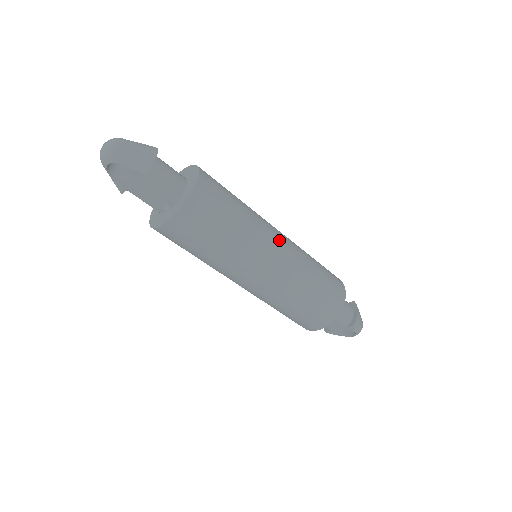
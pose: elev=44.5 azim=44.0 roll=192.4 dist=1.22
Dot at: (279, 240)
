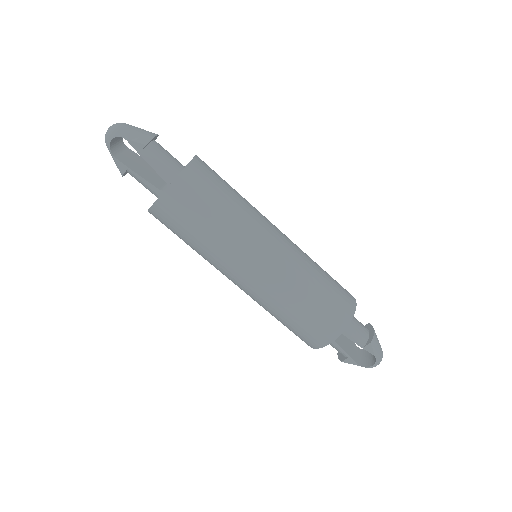
Dot at: (278, 231)
